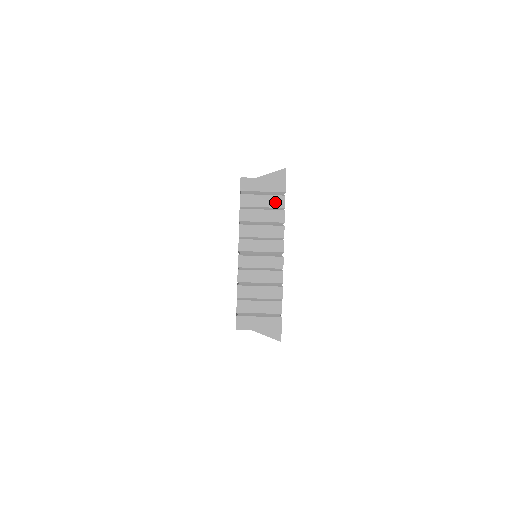
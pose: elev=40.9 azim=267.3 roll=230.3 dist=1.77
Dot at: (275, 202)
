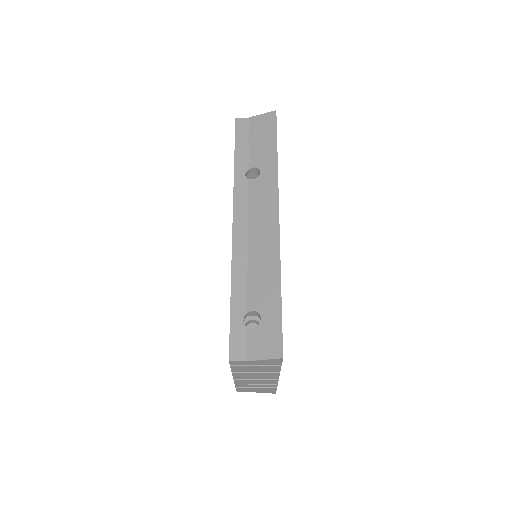
Dot at: (270, 368)
